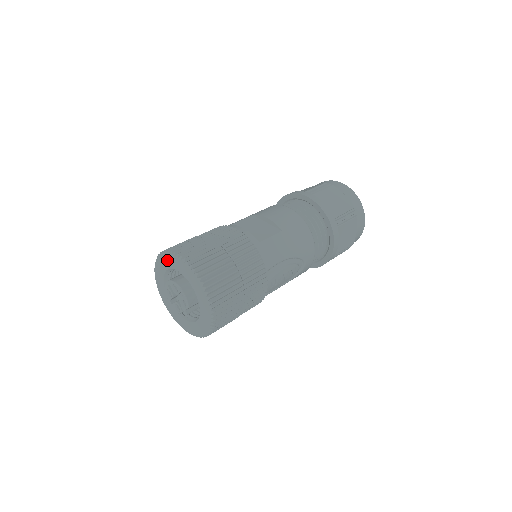
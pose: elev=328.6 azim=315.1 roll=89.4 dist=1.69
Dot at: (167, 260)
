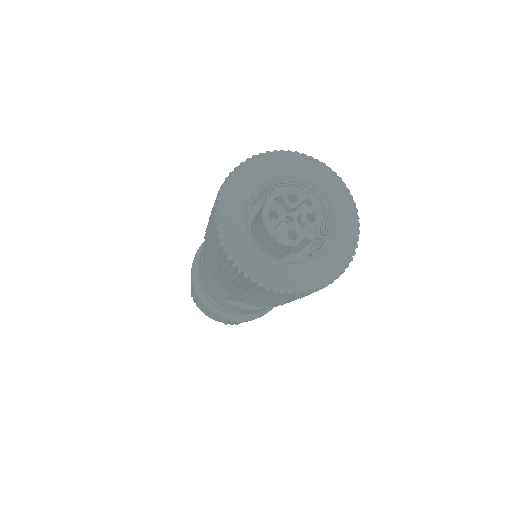
Dot at: (265, 165)
